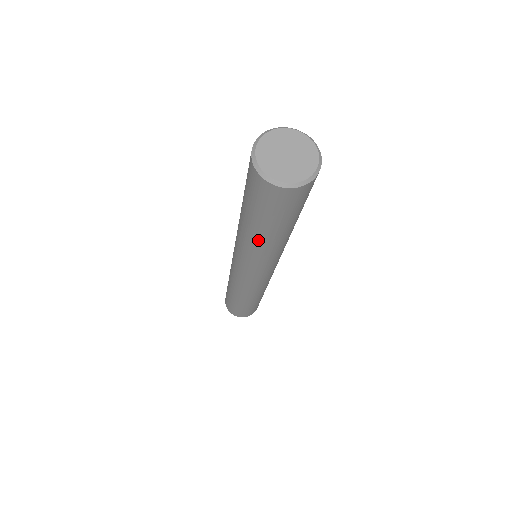
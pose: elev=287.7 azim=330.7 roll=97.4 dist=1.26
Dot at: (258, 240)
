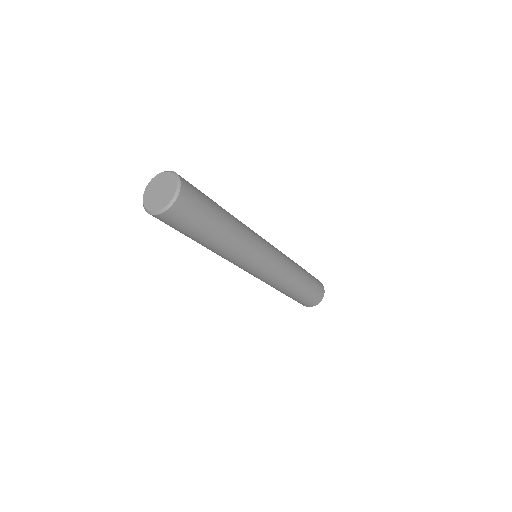
Dot at: occluded
